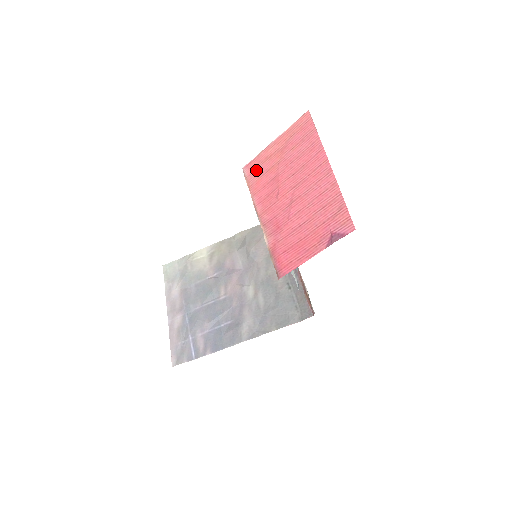
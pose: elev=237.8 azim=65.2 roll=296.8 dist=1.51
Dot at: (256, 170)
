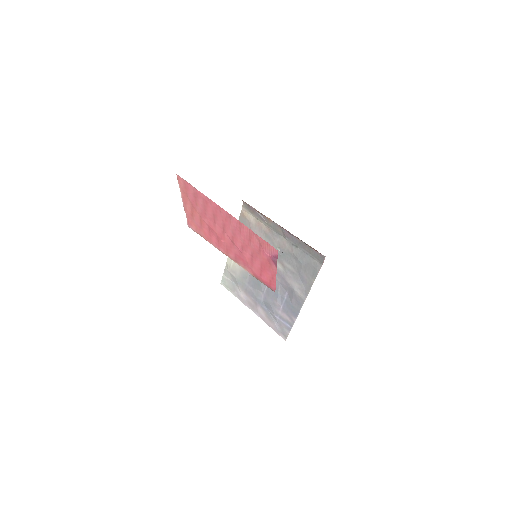
Dot at: (195, 226)
